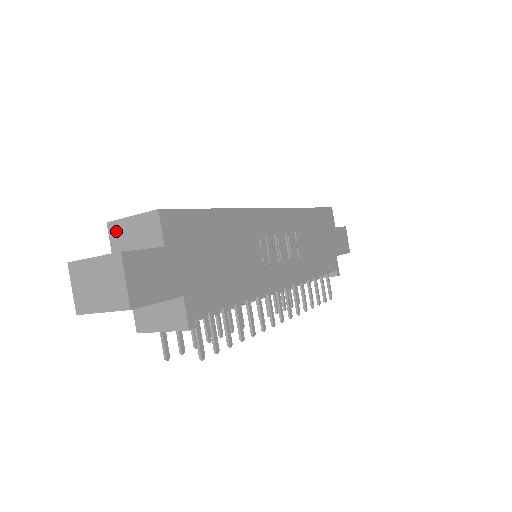
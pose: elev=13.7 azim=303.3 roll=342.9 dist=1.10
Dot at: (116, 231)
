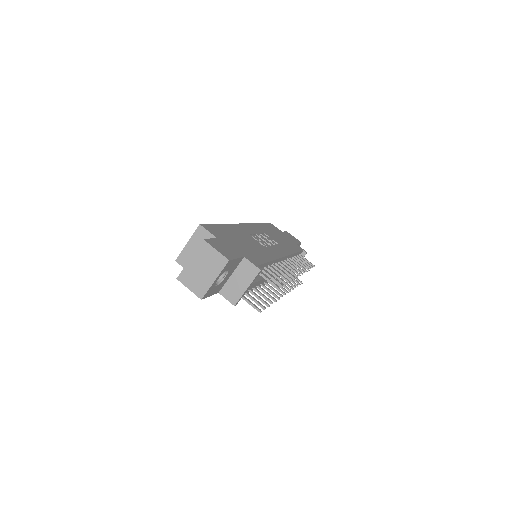
Dot at: (184, 259)
